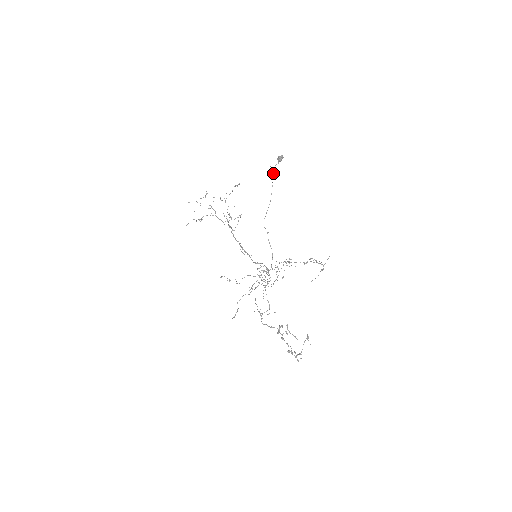
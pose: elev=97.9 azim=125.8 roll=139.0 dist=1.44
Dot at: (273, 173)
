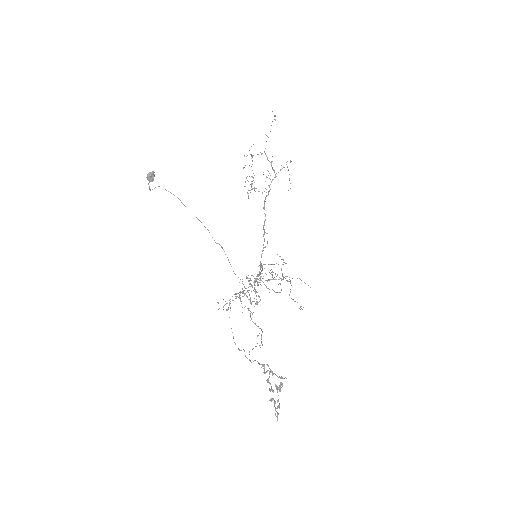
Dot at: (166, 190)
